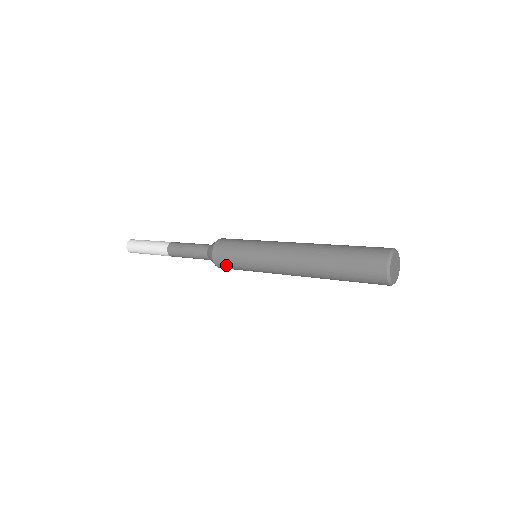
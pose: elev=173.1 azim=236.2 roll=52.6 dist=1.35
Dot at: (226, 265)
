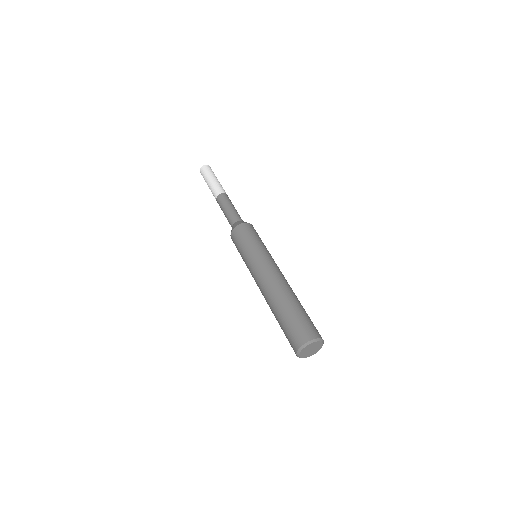
Dot at: occluded
